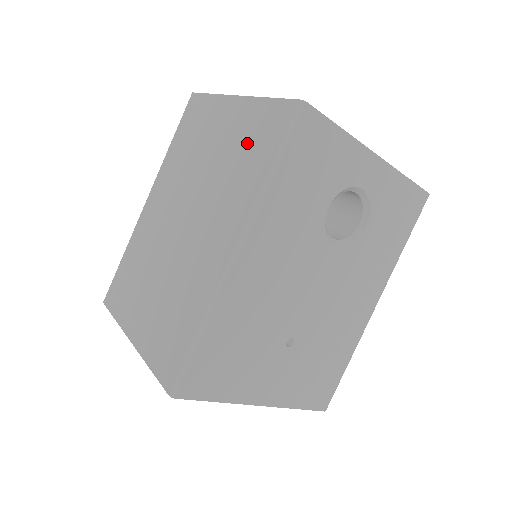
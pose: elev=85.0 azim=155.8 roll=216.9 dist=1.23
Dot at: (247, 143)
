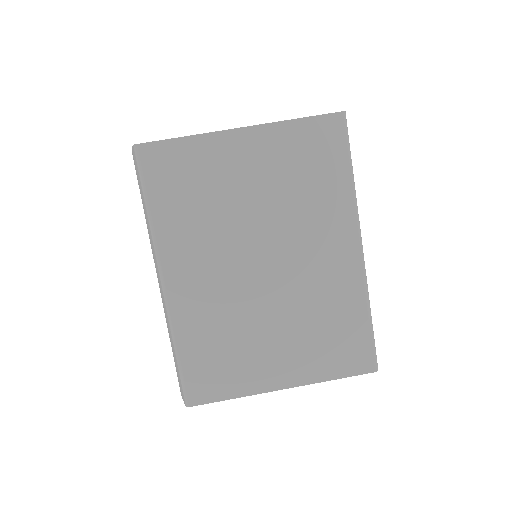
Dot at: (301, 165)
